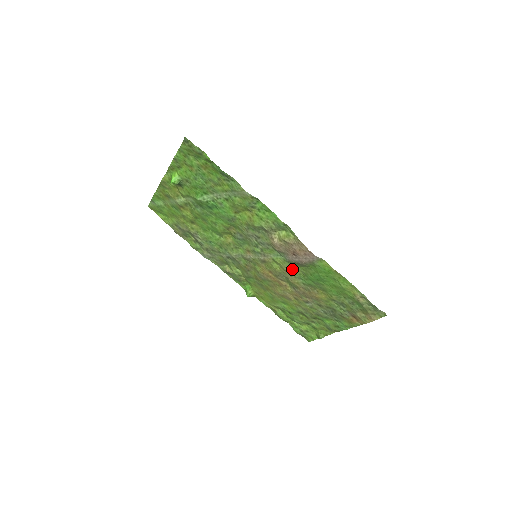
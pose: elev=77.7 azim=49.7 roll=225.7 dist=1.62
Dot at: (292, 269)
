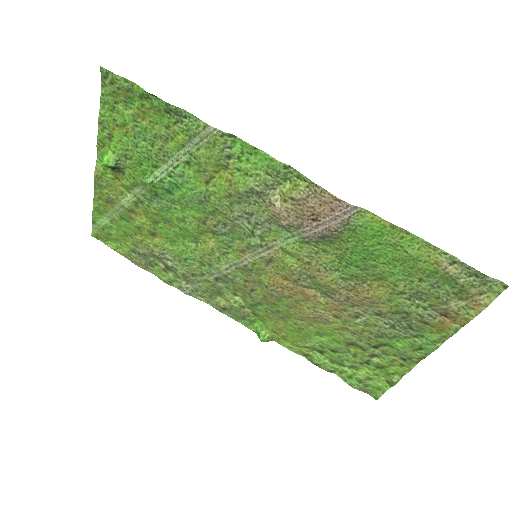
Dot at: (317, 255)
